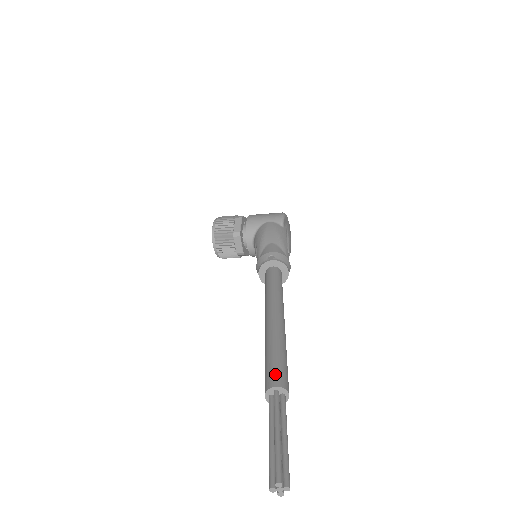
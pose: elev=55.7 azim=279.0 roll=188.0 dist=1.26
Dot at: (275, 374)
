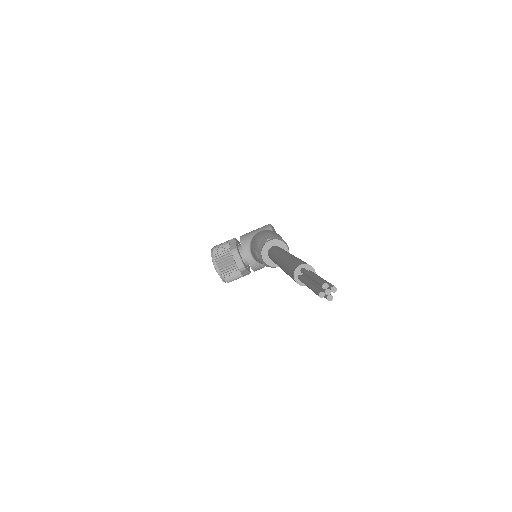
Dot at: (297, 263)
